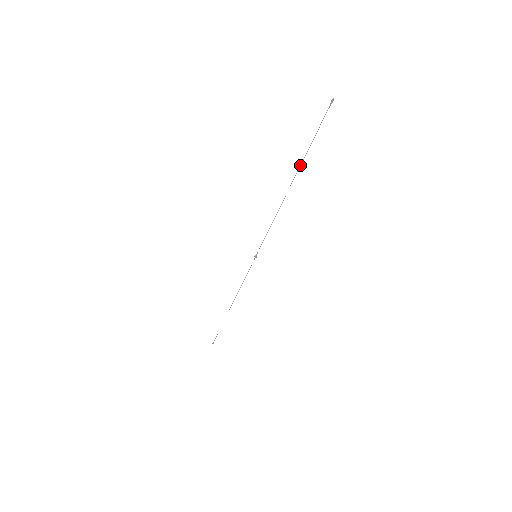
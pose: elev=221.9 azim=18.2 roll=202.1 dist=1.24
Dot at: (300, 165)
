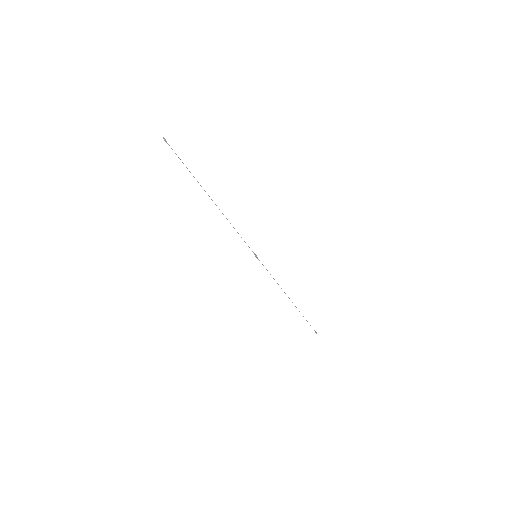
Dot at: (200, 185)
